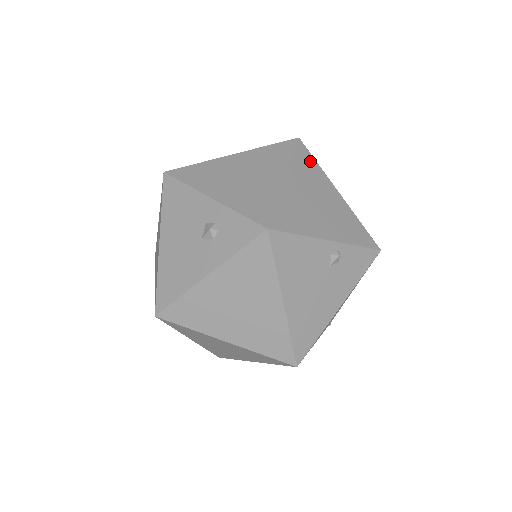
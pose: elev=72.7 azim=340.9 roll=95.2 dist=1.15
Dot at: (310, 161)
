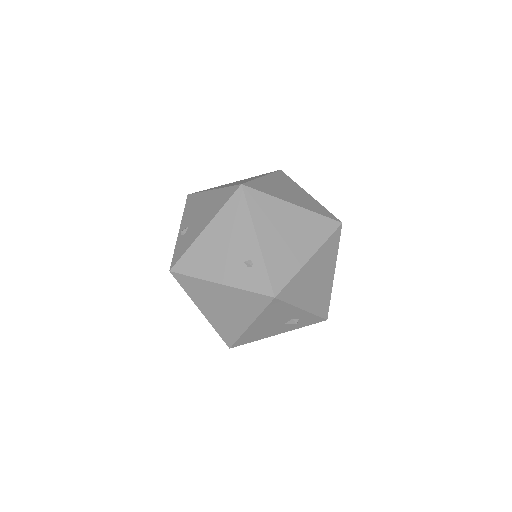
Dot at: occluded
